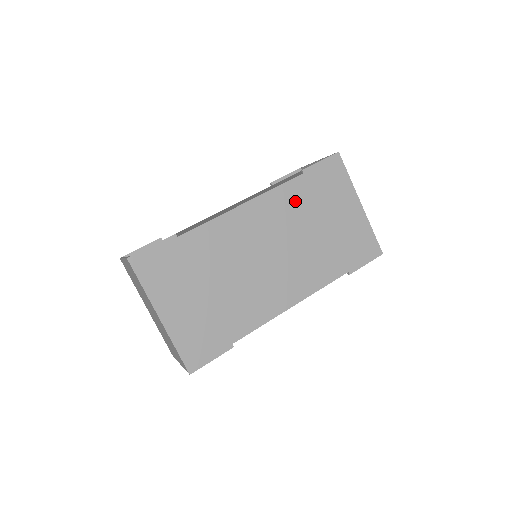
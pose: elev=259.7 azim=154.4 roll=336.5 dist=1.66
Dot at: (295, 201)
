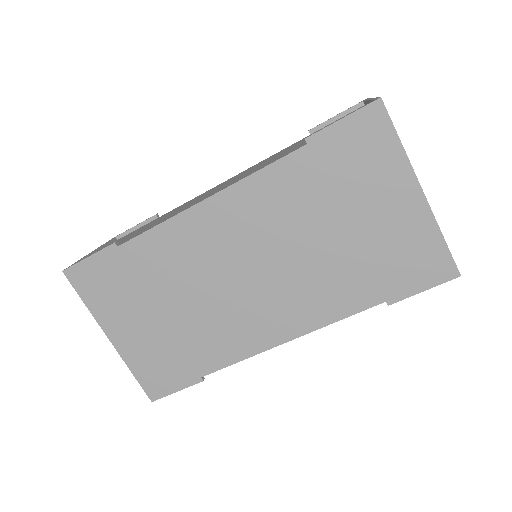
Dot at: (291, 192)
